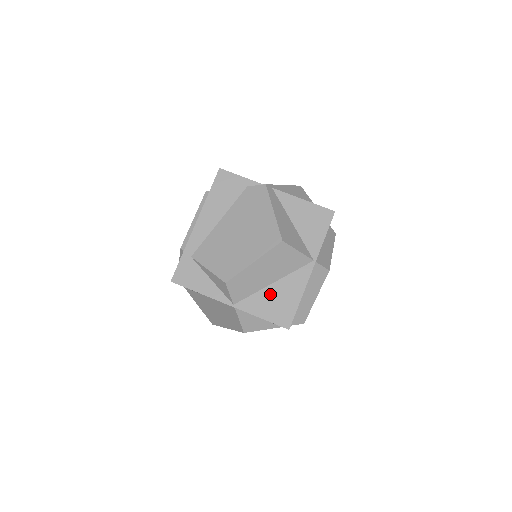
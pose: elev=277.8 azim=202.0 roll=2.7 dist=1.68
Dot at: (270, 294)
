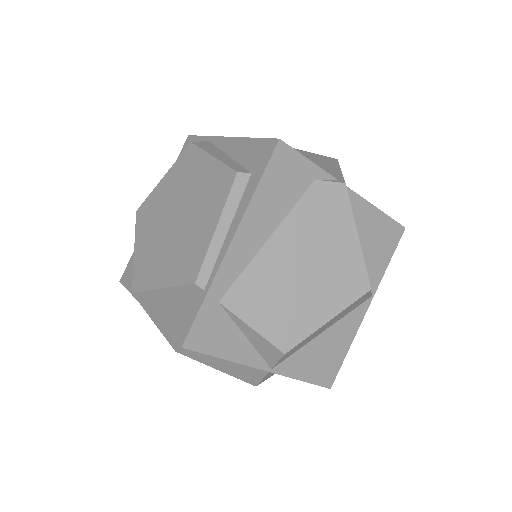
Dot at: (318, 347)
